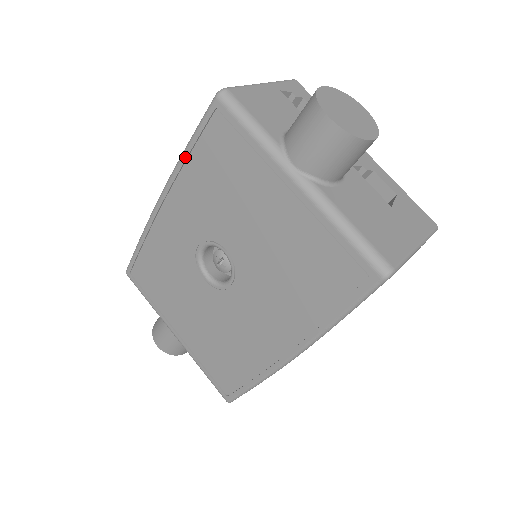
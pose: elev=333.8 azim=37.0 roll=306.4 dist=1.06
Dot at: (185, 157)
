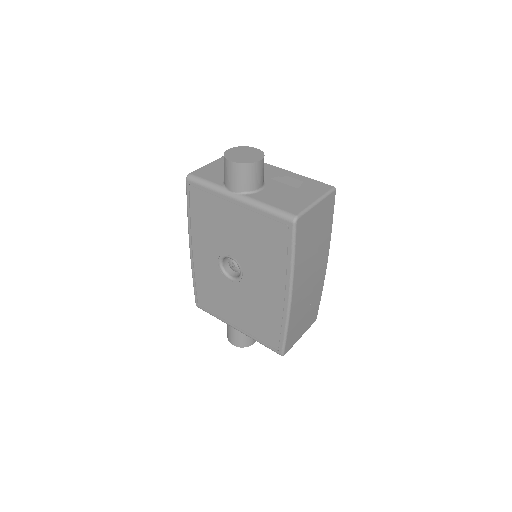
Dot at: (189, 217)
